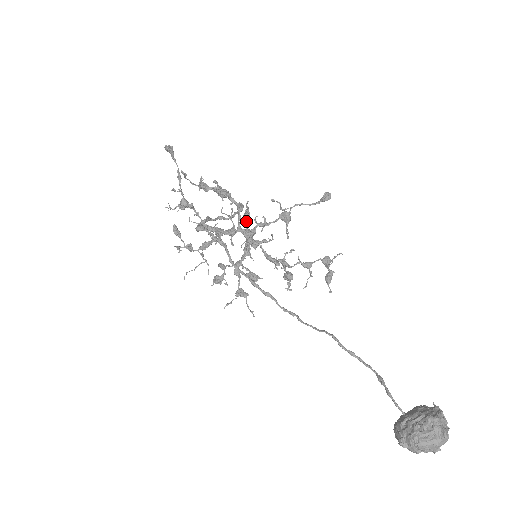
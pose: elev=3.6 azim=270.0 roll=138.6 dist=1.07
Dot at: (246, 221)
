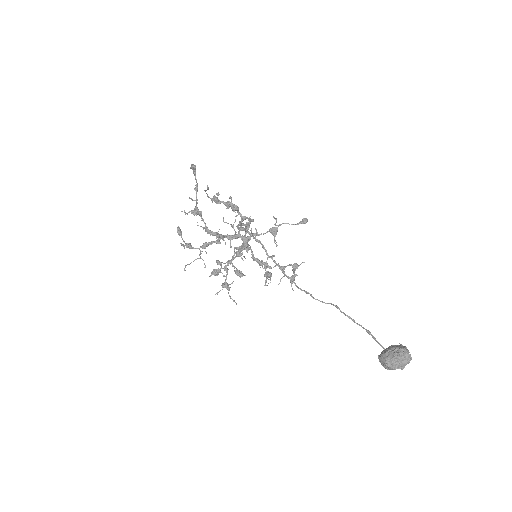
Dot at: occluded
